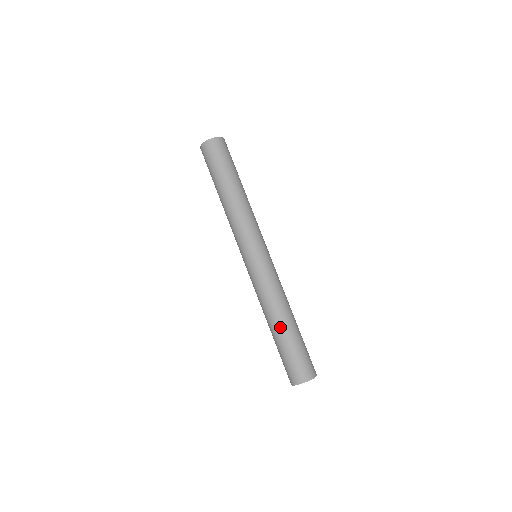
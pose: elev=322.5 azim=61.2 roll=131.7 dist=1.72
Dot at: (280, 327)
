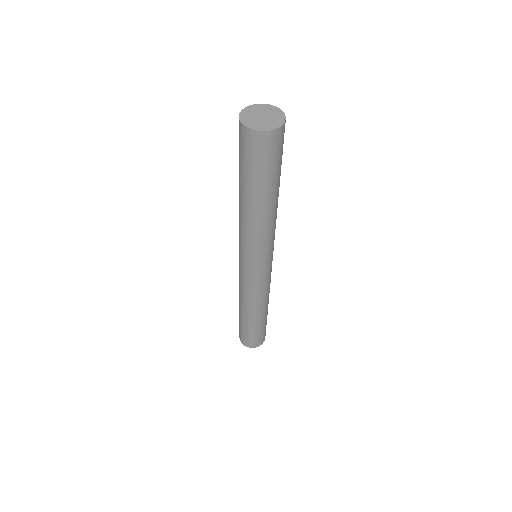
Dot at: (252, 319)
